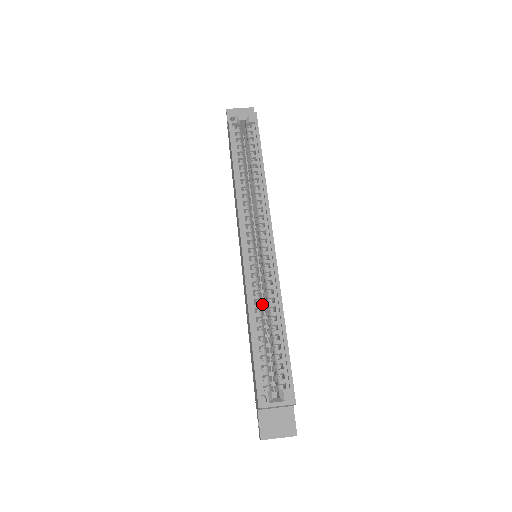
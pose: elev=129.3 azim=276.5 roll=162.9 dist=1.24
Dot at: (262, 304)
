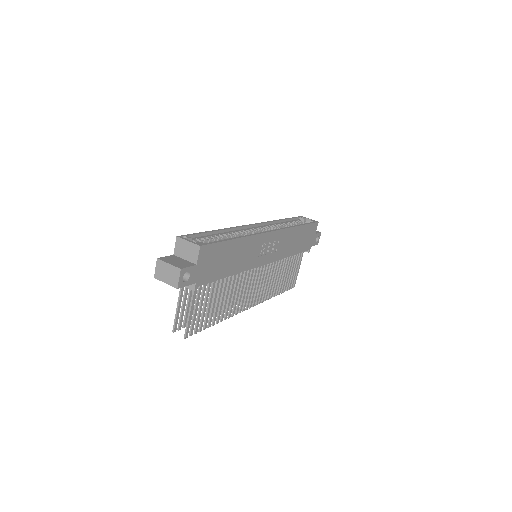
Dot at: occluded
